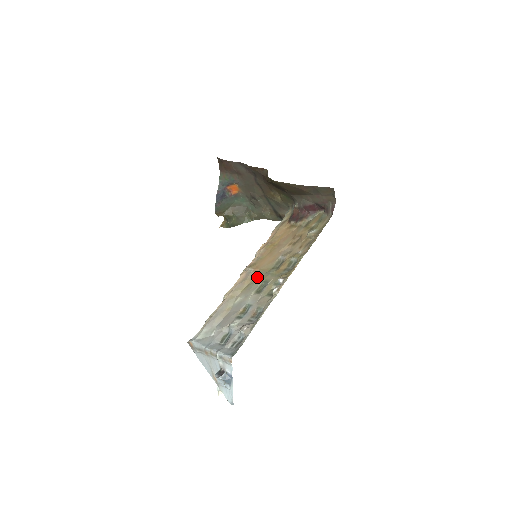
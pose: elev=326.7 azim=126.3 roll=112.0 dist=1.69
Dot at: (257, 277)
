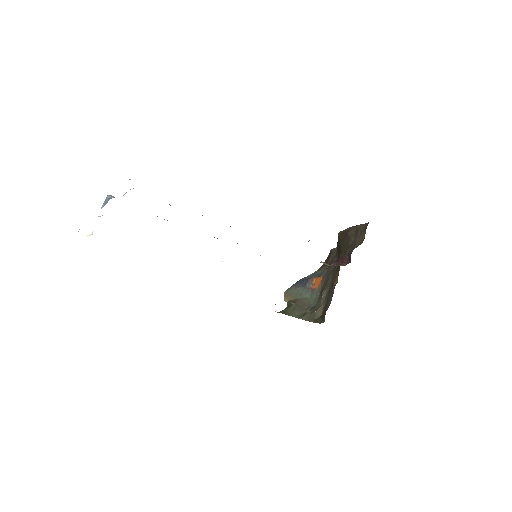
Dot at: occluded
